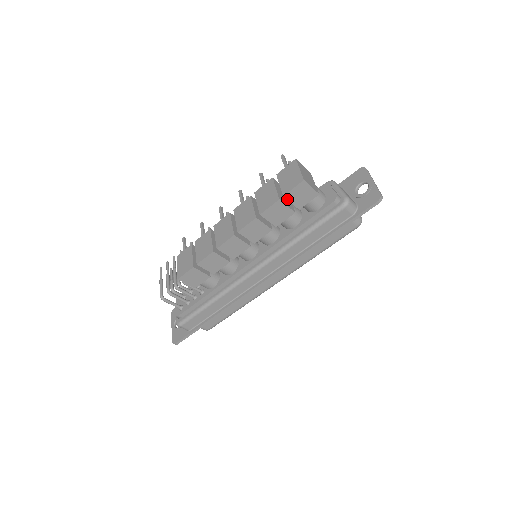
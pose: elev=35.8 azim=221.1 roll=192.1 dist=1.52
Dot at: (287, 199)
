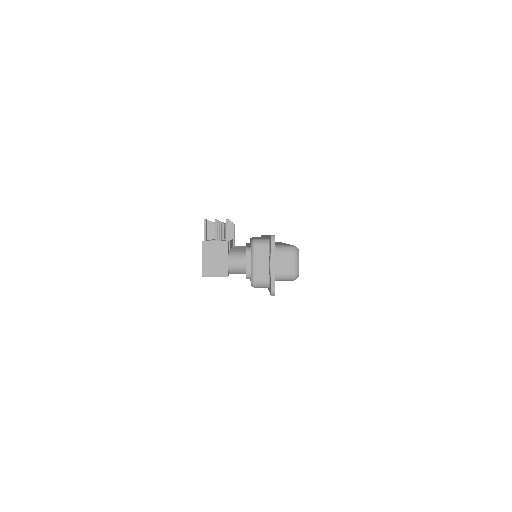
Dot at: occluded
